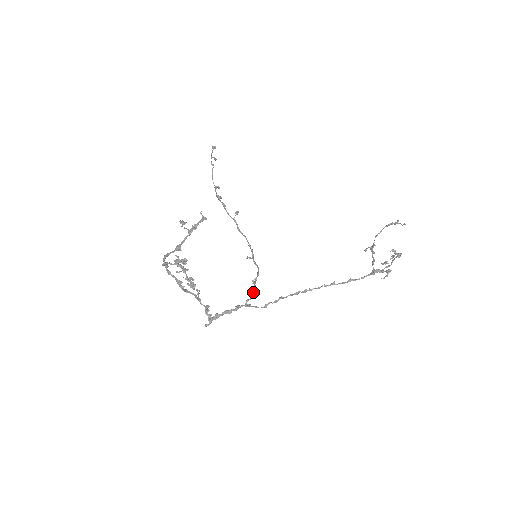
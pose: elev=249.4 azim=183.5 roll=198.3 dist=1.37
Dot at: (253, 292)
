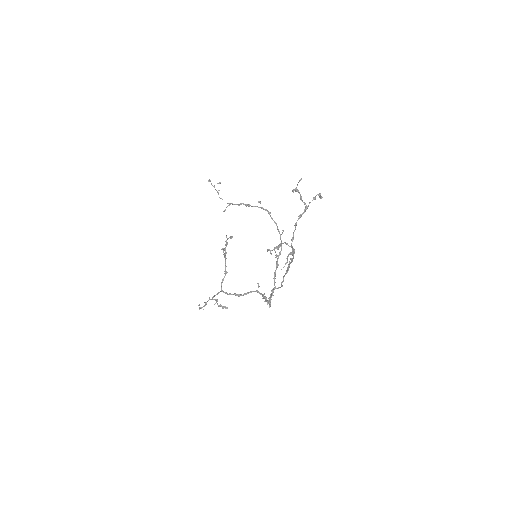
Dot at: (274, 277)
